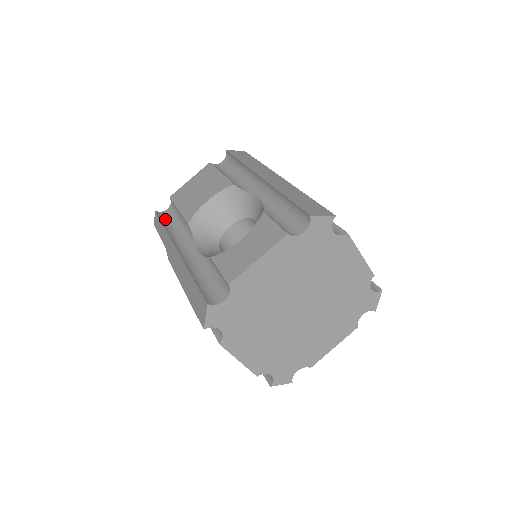
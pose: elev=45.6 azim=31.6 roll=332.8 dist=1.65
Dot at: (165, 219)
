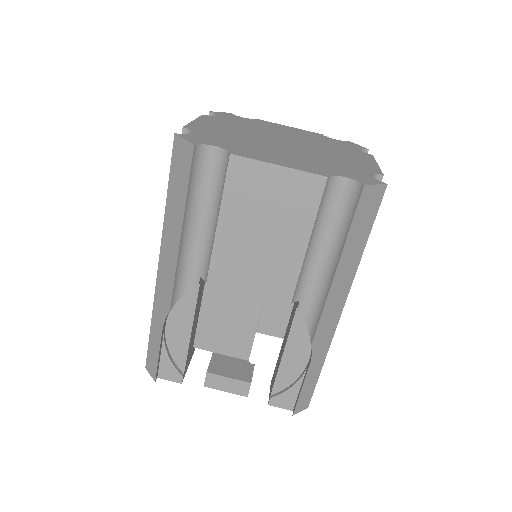
Dot at: occluded
